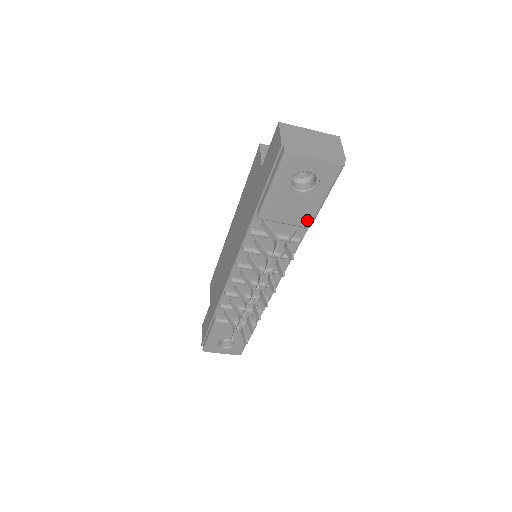
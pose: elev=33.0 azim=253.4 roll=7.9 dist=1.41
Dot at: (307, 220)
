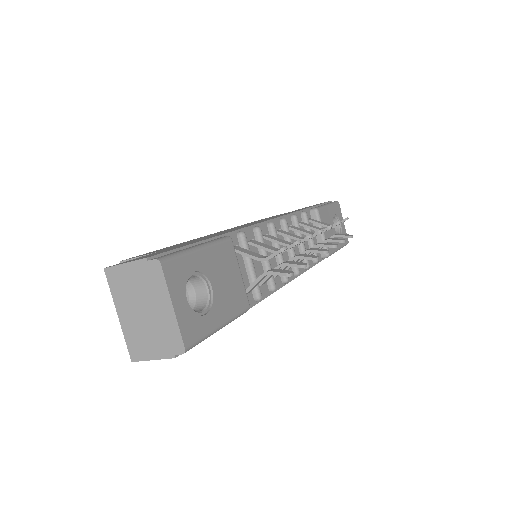
Dot at: (330, 248)
